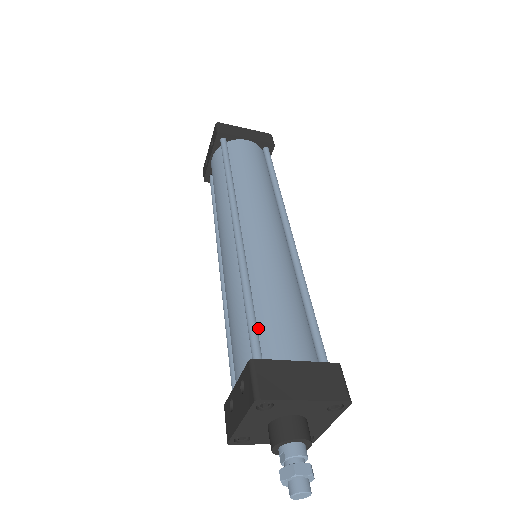
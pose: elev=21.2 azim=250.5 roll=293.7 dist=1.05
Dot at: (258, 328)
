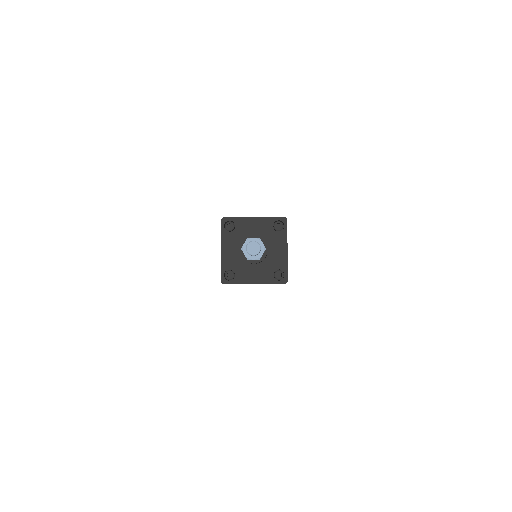
Dot at: occluded
